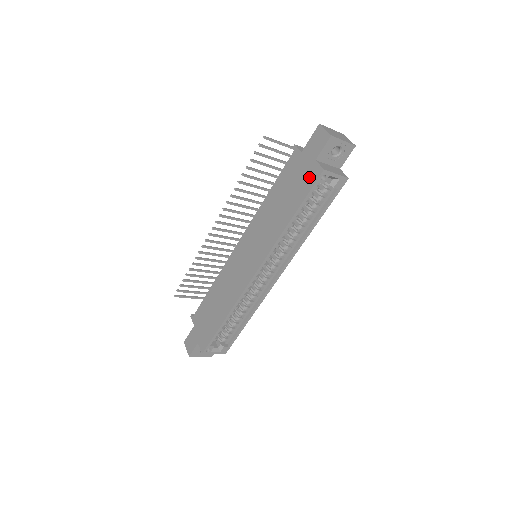
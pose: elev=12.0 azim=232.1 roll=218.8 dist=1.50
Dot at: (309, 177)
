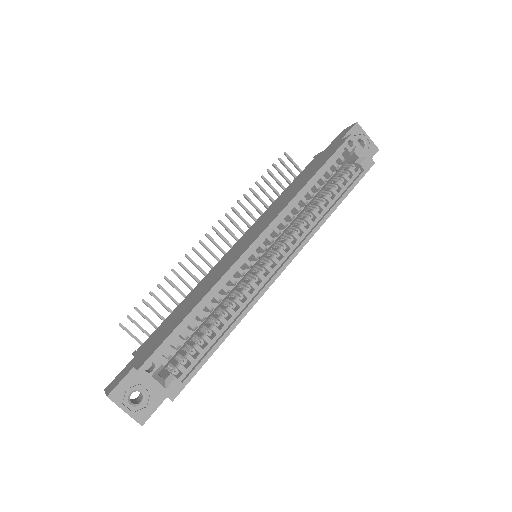
Dot at: (334, 148)
